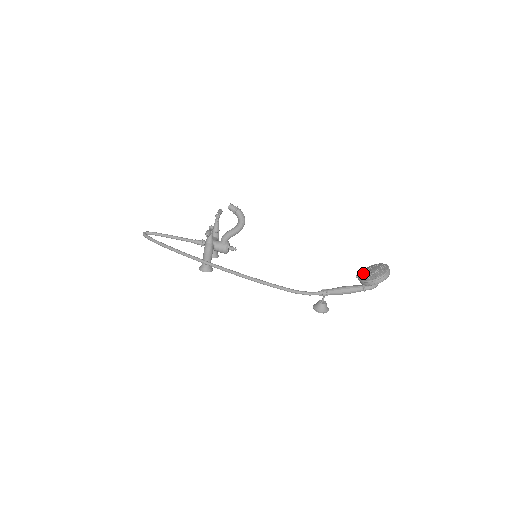
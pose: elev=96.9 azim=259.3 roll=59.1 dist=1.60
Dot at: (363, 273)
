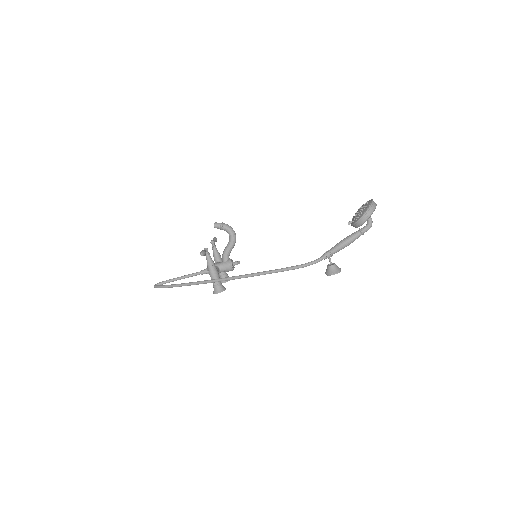
Dot at: (353, 218)
